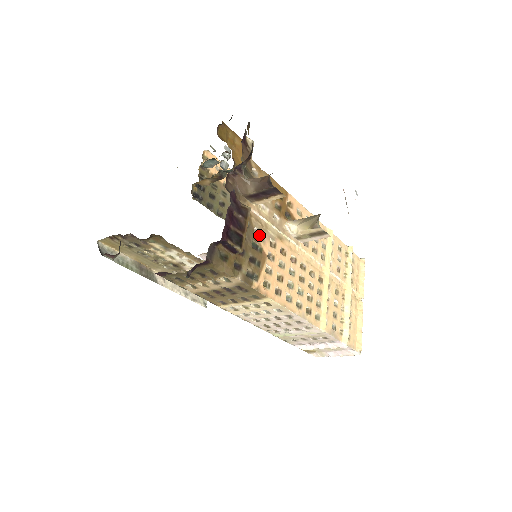
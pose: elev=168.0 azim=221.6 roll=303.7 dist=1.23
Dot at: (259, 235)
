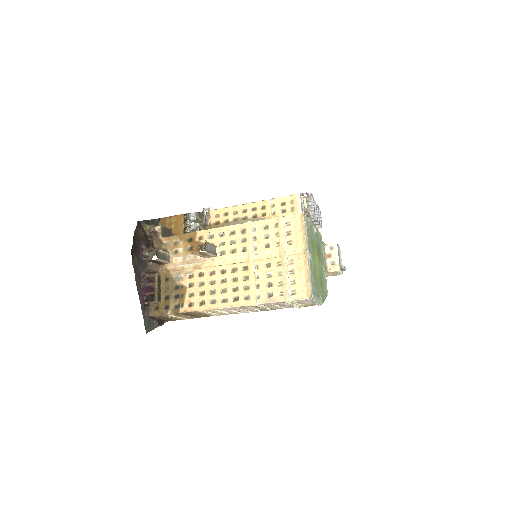
Dot at: (178, 278)
